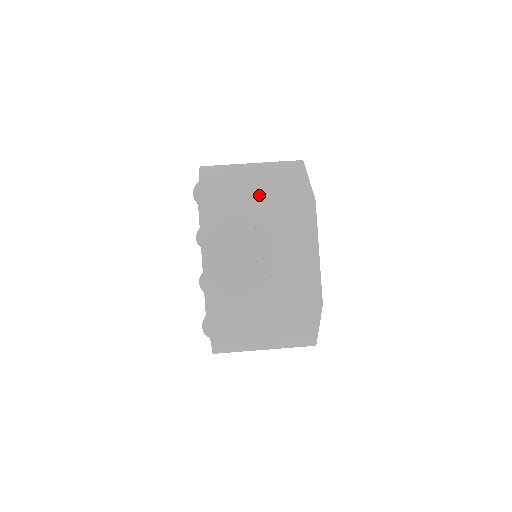
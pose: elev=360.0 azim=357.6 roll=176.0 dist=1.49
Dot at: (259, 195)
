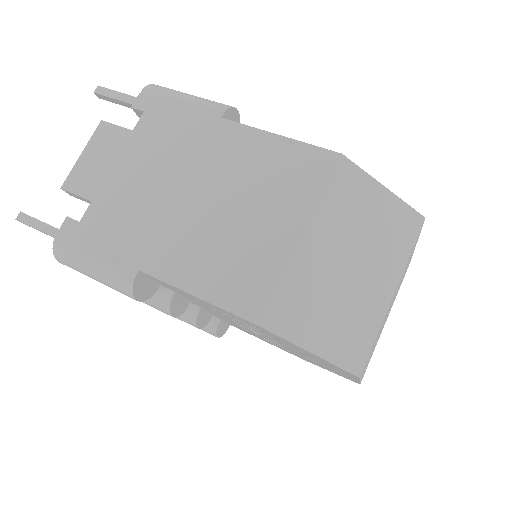
Dot at: (381, 281)
